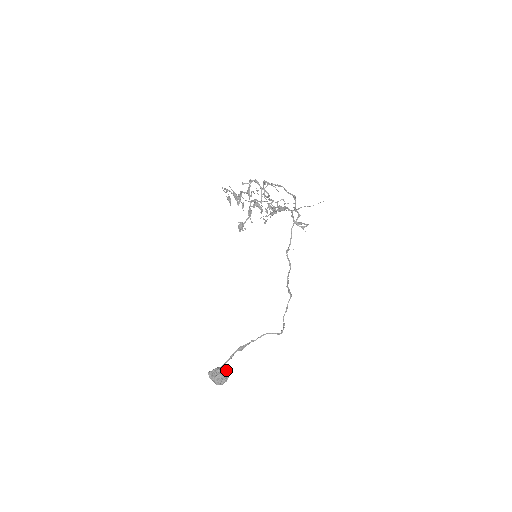
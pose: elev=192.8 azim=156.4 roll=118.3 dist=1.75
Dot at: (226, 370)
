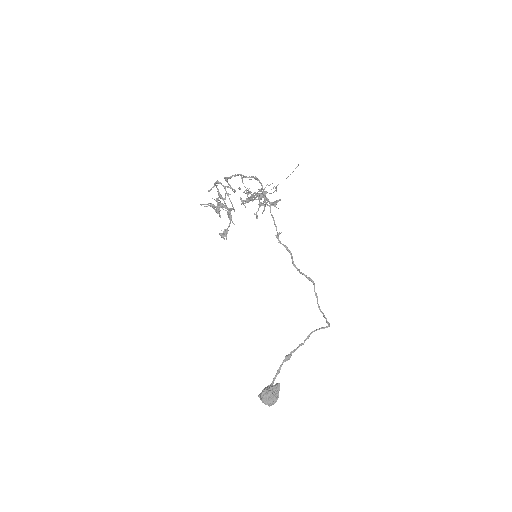
Dot at: (272, 387)
